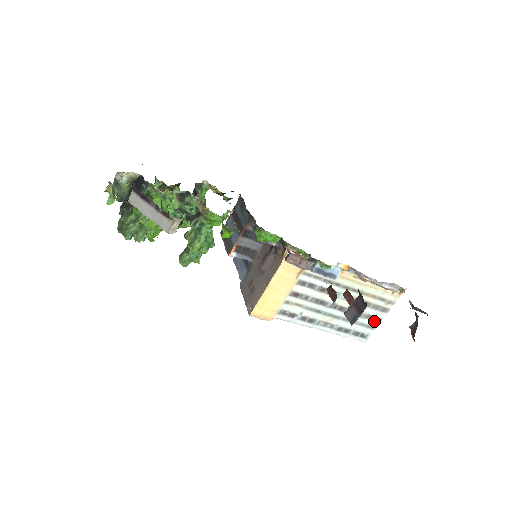
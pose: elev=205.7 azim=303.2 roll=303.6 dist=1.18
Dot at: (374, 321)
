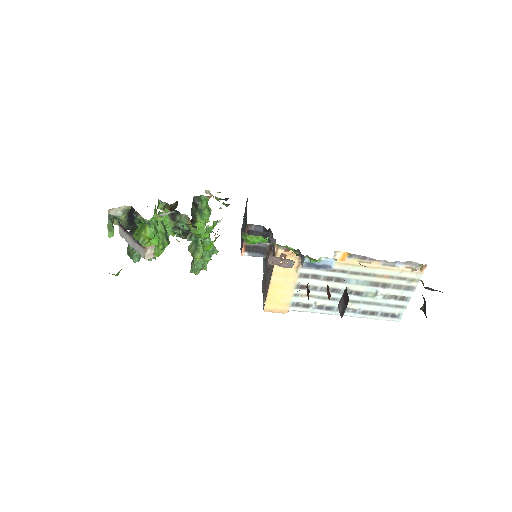
Dot at: (401, 300)
